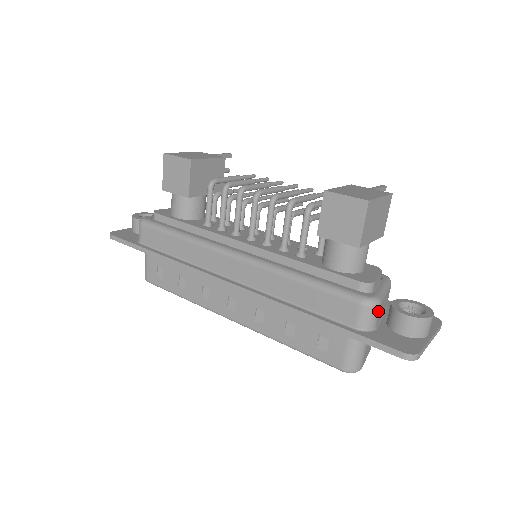
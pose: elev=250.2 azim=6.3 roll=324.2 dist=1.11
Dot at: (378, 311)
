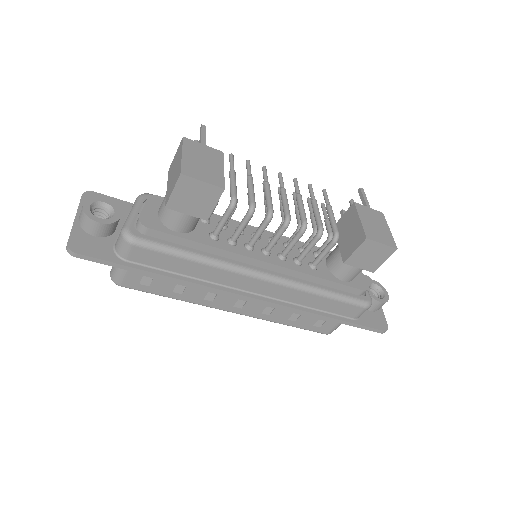
Dot at: occluded
